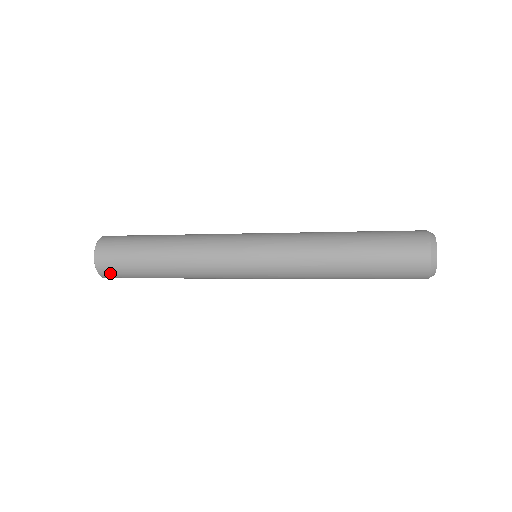
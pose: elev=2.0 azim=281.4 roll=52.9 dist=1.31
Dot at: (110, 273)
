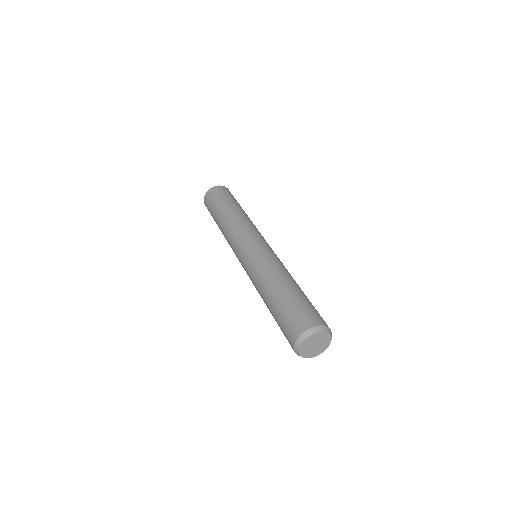
Dot at: occluded
